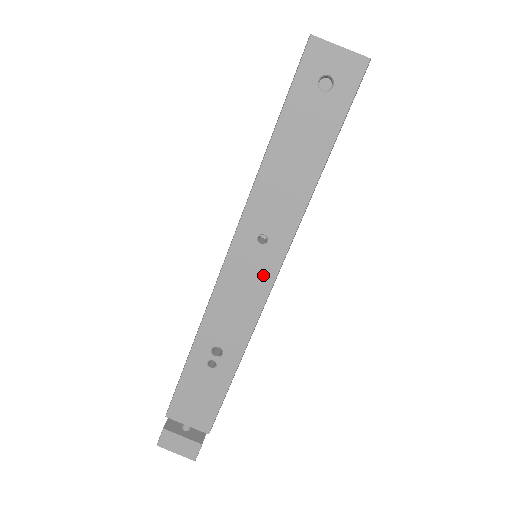
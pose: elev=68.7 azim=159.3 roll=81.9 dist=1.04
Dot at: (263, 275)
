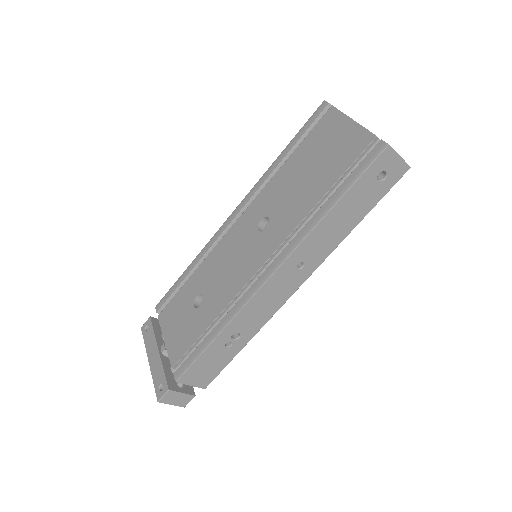
Dot at: (290, 287)
